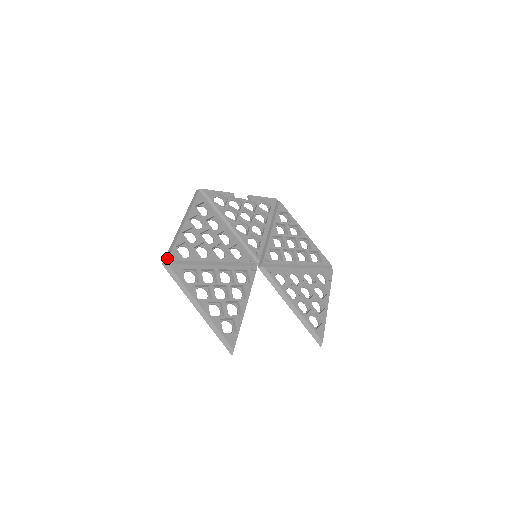
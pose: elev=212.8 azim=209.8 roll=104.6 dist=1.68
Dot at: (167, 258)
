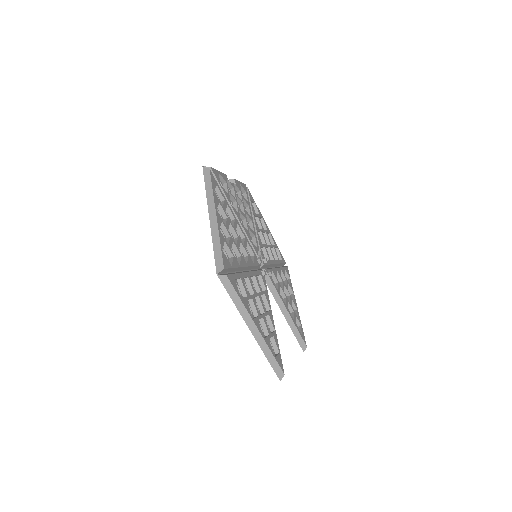
Dot at: (222, 266)
